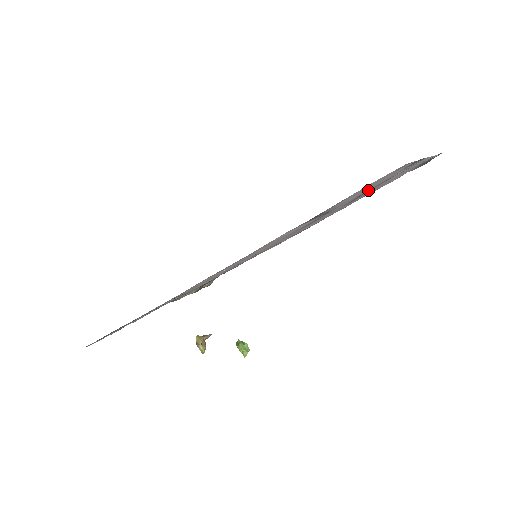
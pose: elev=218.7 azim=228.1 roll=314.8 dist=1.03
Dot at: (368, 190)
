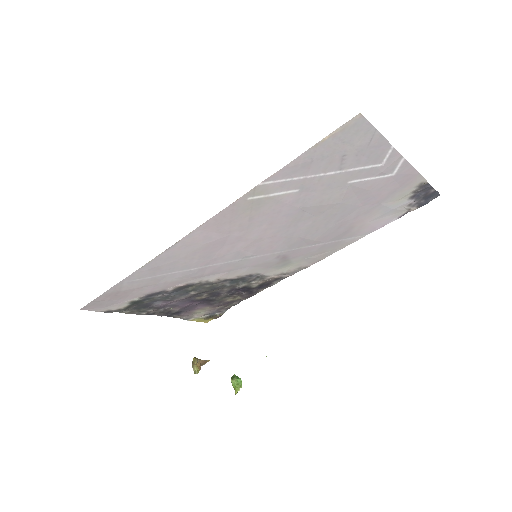
Dot at: (352, 183)
